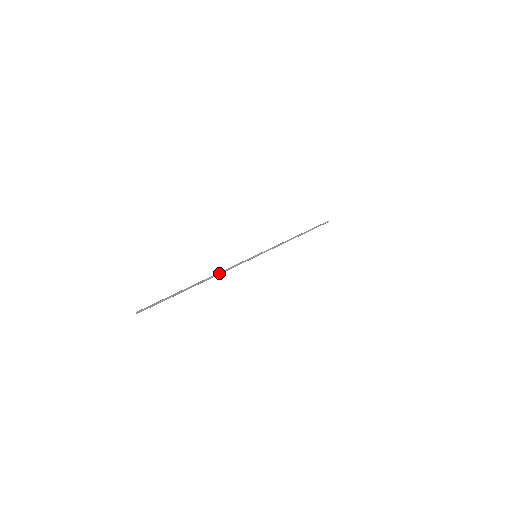
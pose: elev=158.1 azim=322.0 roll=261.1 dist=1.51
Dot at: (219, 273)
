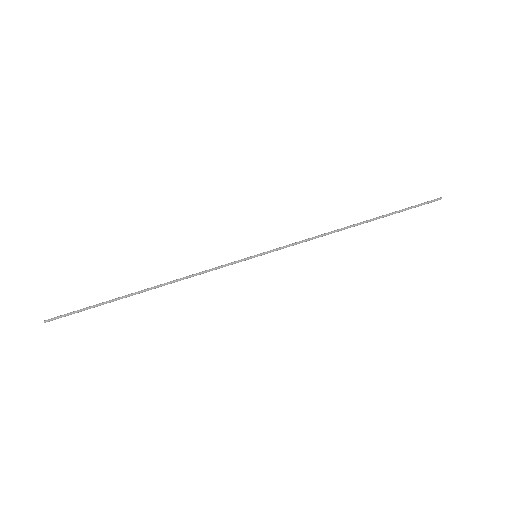
Dot at: (180, 279)
